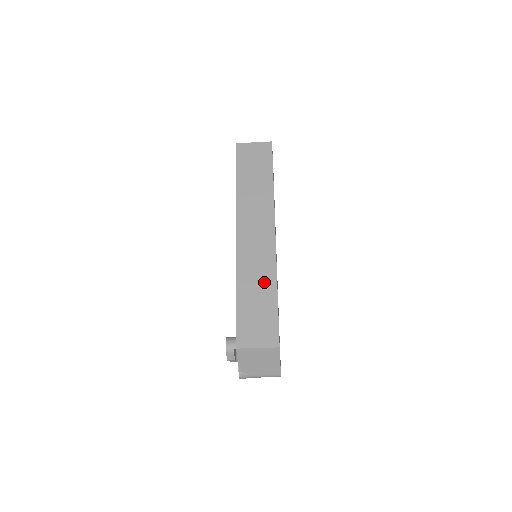
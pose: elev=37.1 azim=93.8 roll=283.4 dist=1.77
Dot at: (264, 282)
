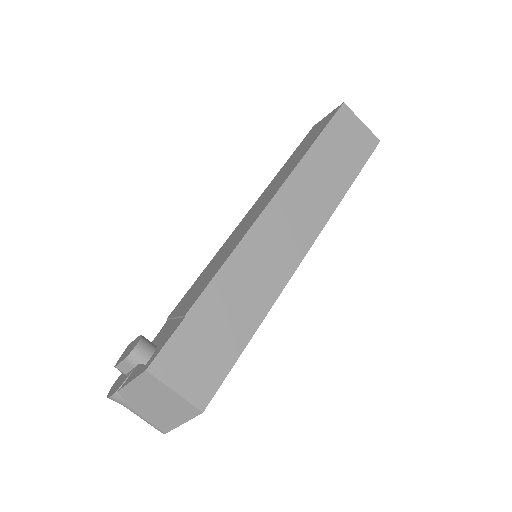
Dot at: (249, 306)
